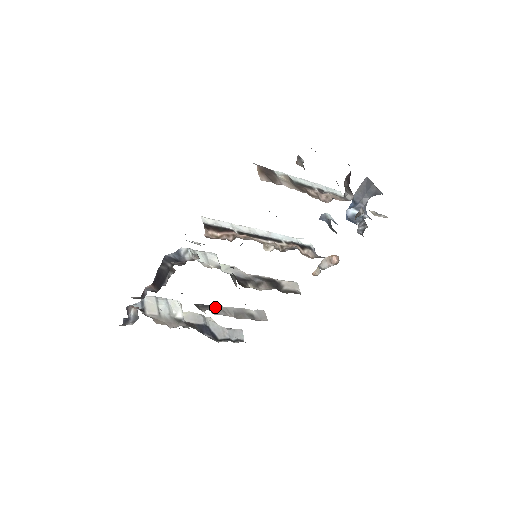
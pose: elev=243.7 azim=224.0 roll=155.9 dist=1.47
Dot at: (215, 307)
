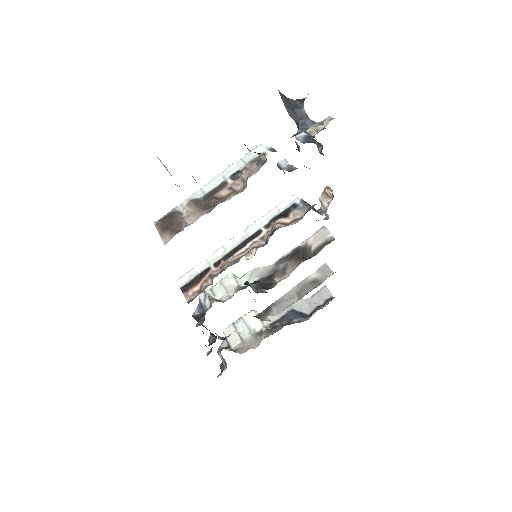
Dot at: (276, 303)
